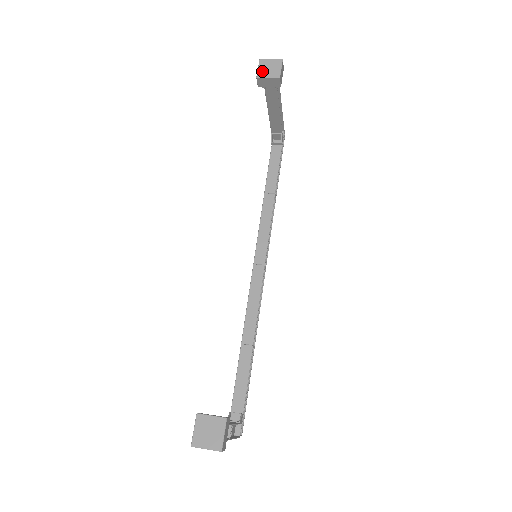
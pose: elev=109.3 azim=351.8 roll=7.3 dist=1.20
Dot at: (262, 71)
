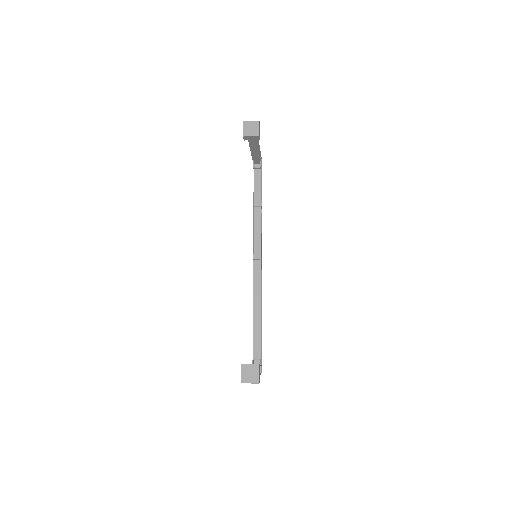
Dot at: (246, 131)
